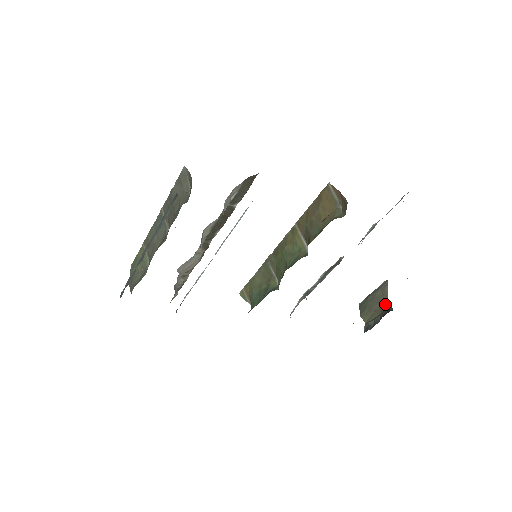
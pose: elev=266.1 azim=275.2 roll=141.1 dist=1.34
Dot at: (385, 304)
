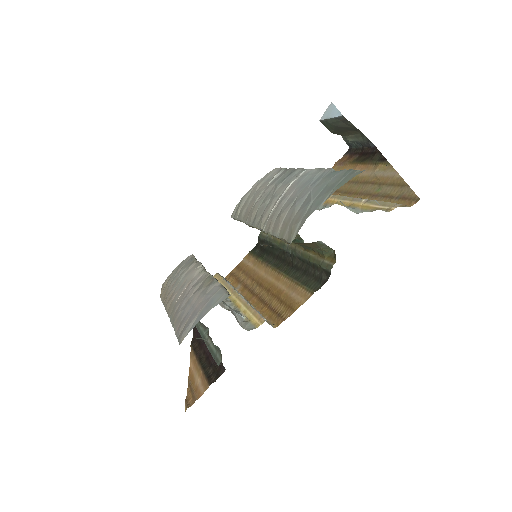
Dot at: (356, 130)
